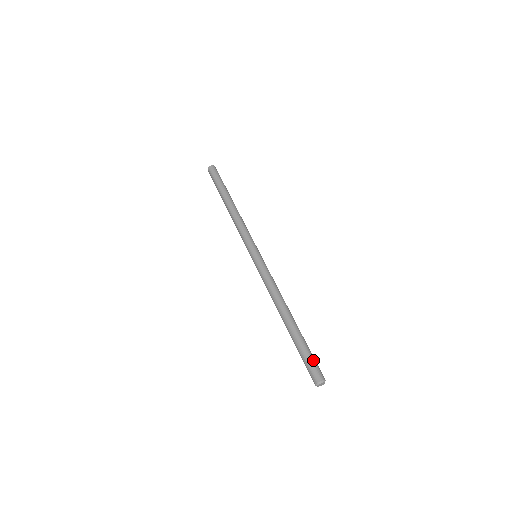
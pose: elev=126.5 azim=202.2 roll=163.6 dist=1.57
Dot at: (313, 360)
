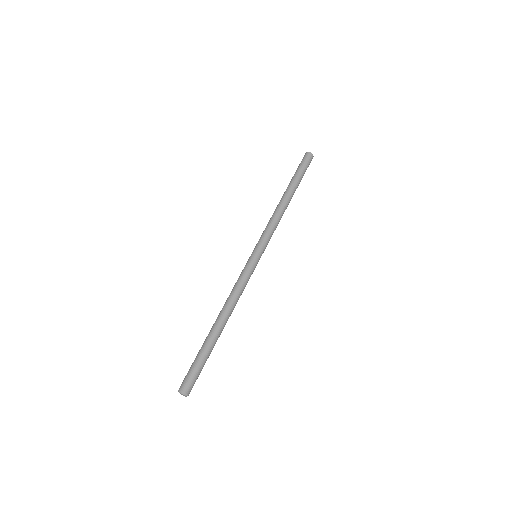
Dot at: (194, 371)
